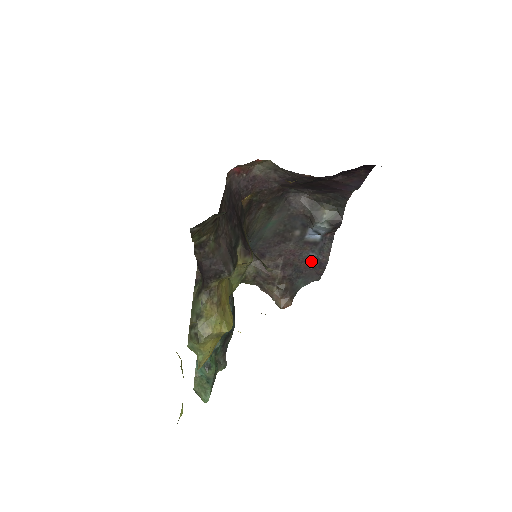
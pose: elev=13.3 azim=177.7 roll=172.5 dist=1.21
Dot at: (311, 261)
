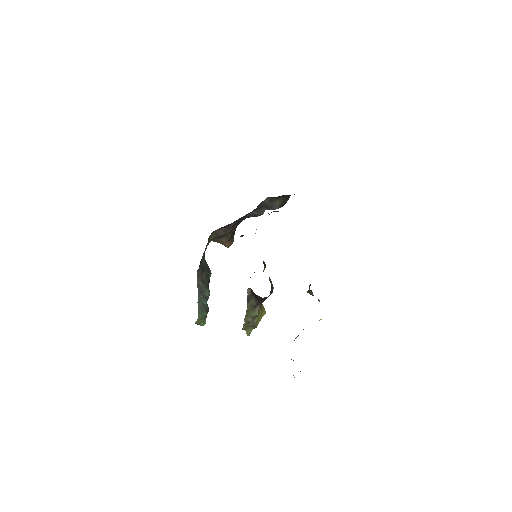
Dot at: (249, 215)
